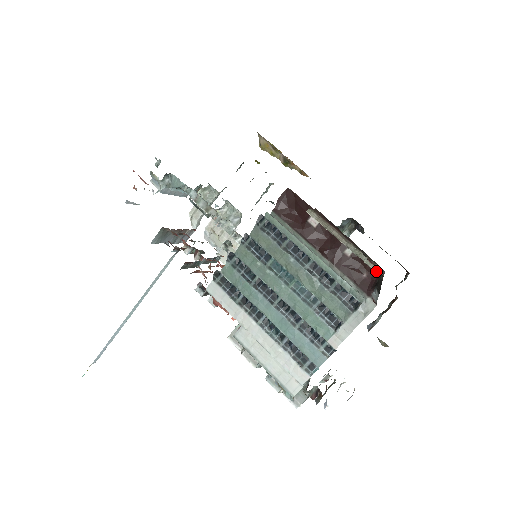
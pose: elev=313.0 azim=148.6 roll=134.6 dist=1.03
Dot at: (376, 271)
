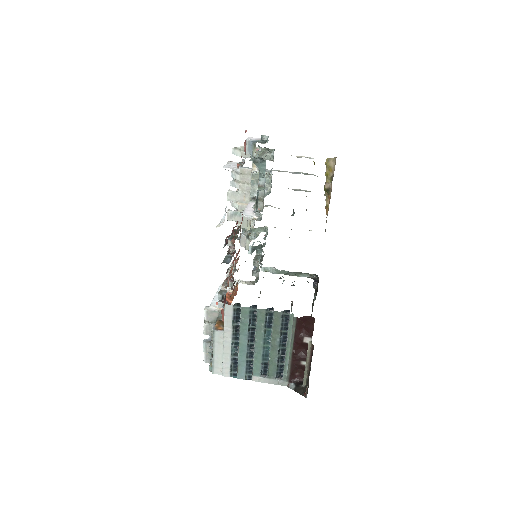
Dot at: (303, 384)
